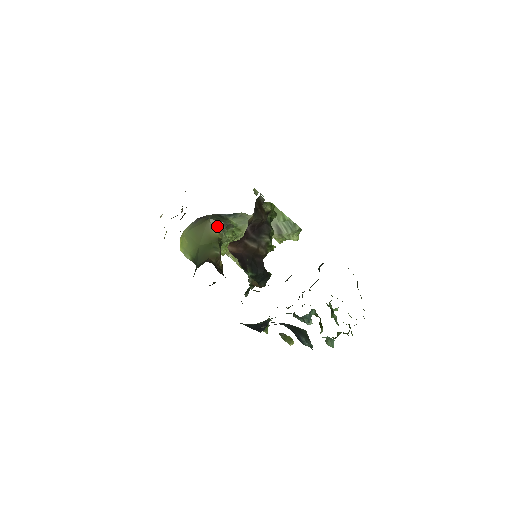
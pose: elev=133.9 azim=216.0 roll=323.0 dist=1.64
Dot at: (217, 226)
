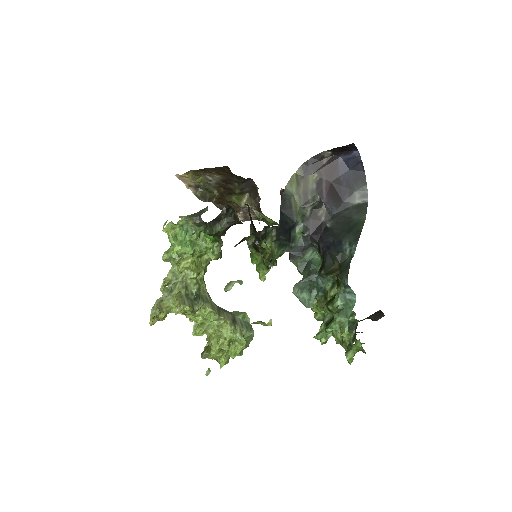
Dot at: occluded
